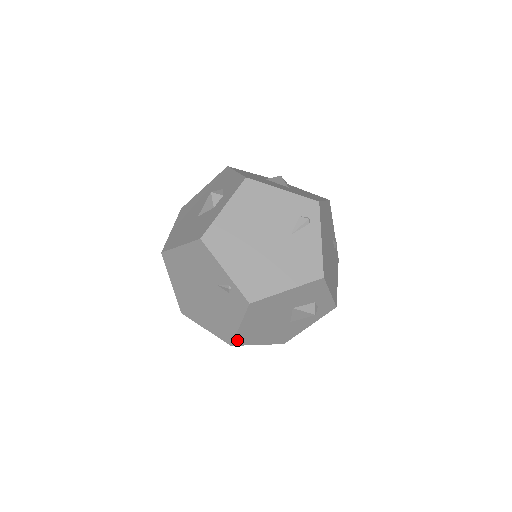
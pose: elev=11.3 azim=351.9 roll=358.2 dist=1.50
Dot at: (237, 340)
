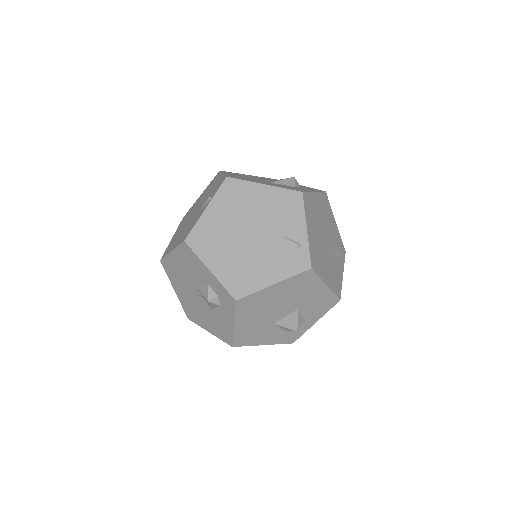
Dot at: (246, 299)
